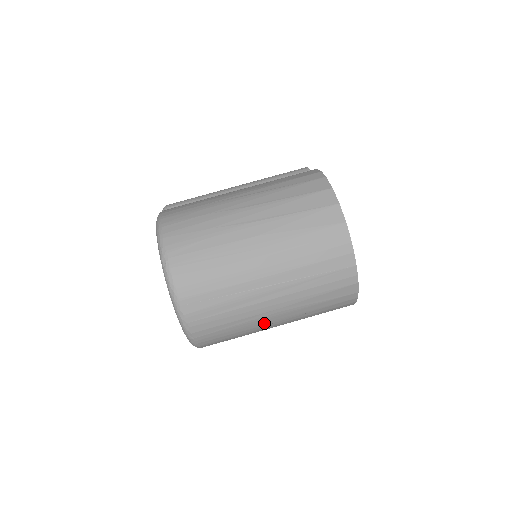
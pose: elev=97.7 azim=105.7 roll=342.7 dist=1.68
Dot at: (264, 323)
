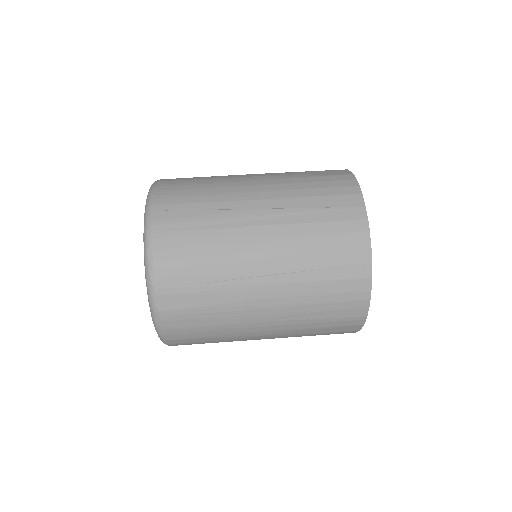
Dot at: (246, 269)
